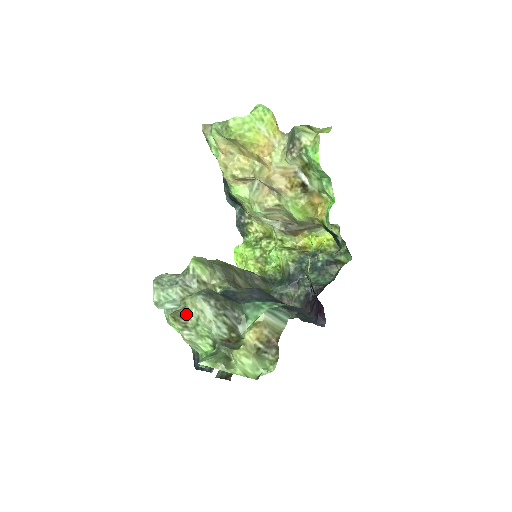
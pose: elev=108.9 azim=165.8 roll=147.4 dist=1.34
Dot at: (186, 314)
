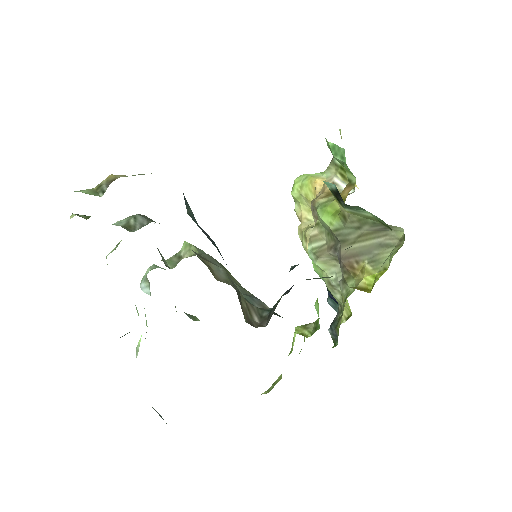
Dot at: occluded
